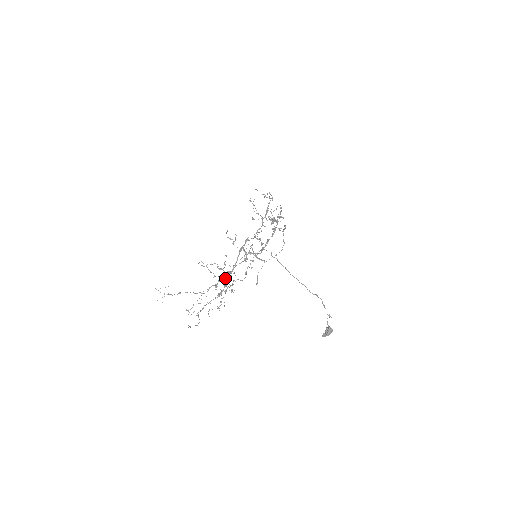
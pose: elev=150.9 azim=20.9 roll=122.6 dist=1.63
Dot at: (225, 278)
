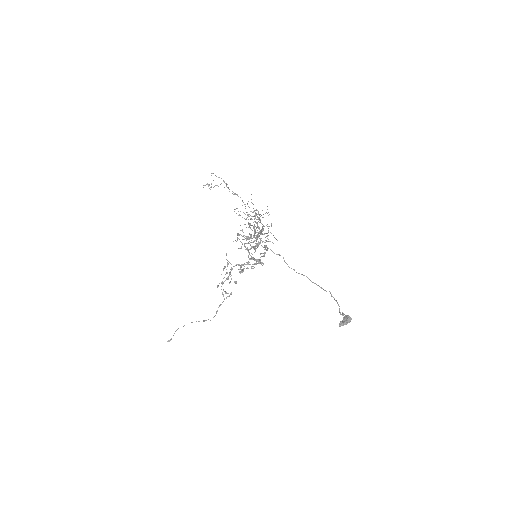
Dot at: (263, 225)
